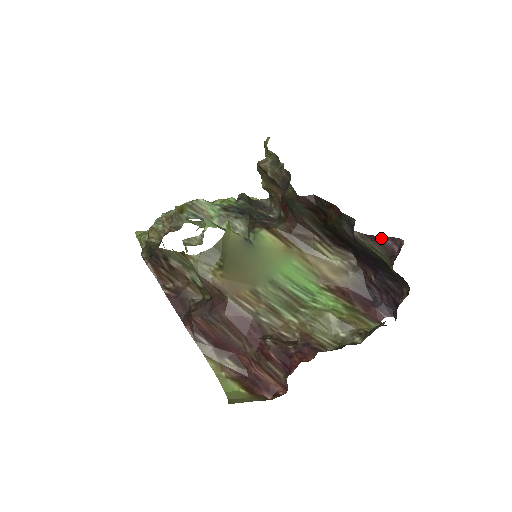
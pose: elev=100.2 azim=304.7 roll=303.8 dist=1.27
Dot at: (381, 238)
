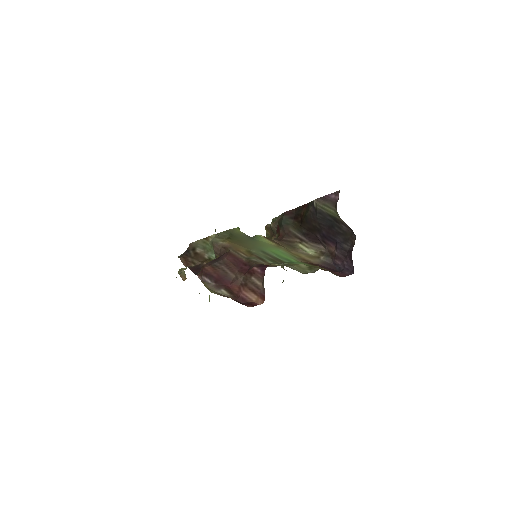
Dot at: (328, 196)
